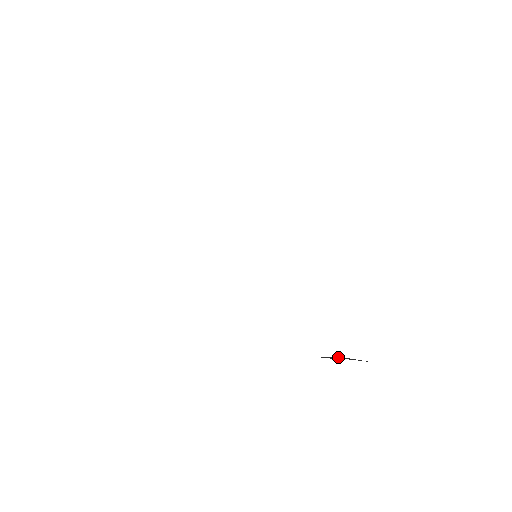
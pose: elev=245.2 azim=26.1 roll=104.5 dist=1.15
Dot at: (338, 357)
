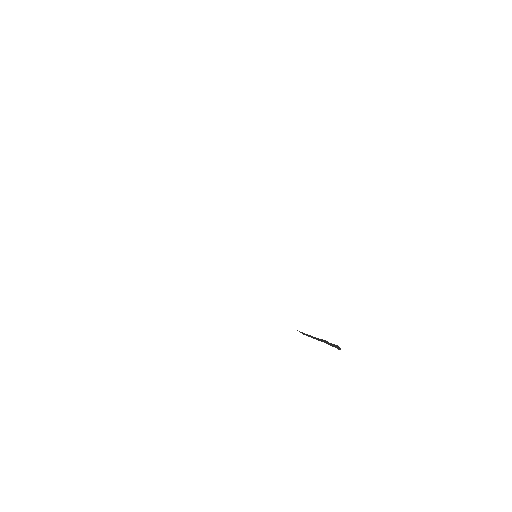
Dot at: (335, 345)
